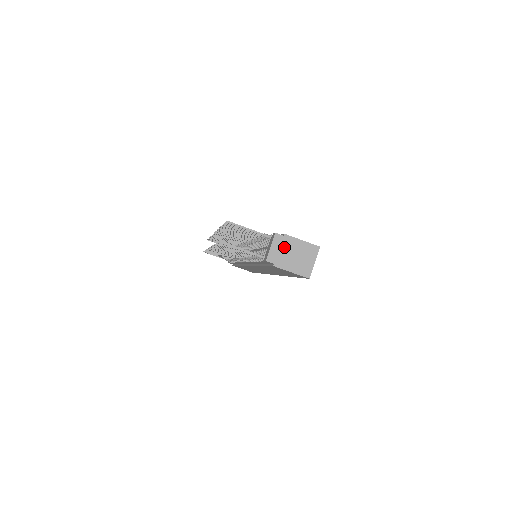
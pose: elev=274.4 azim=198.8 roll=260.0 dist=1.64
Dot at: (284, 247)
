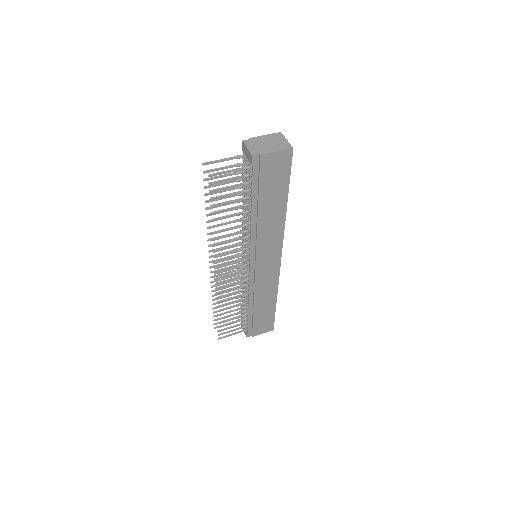
Dot at: (256, 144)
